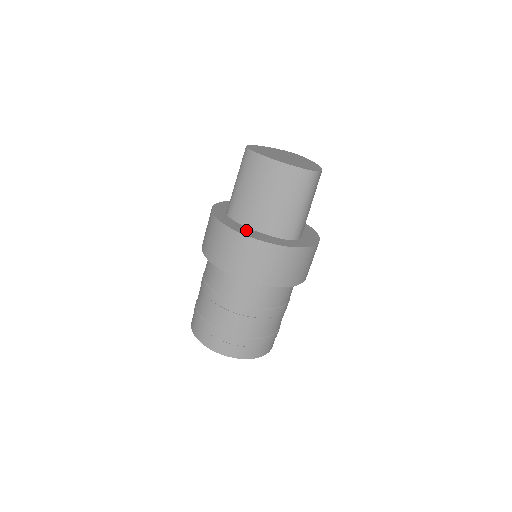
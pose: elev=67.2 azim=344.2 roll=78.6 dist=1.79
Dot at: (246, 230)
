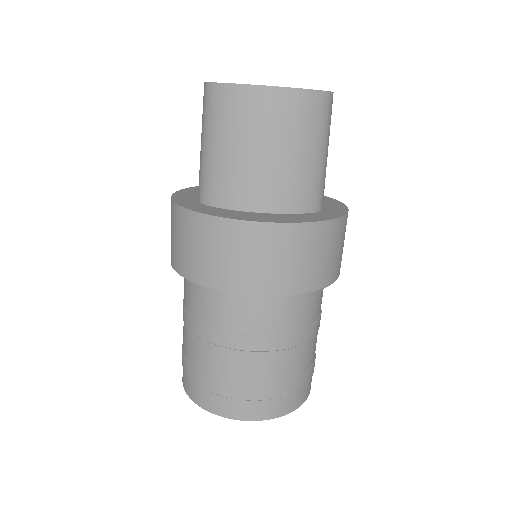
Dot at: (249, 215)
